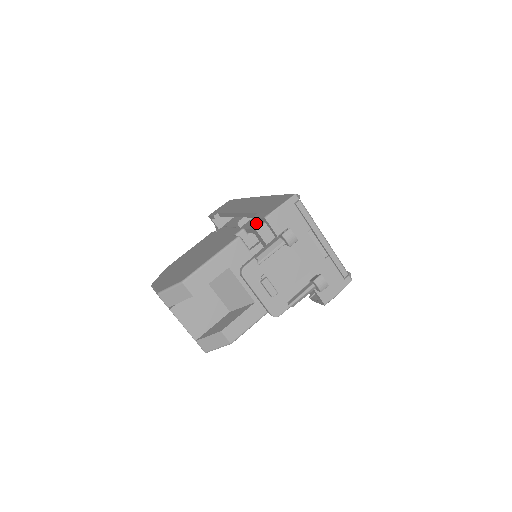
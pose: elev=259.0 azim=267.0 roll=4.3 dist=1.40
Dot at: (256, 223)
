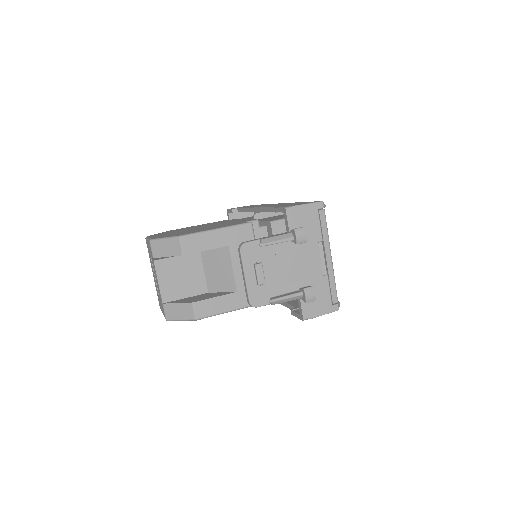
Dot at: (272, 218)
